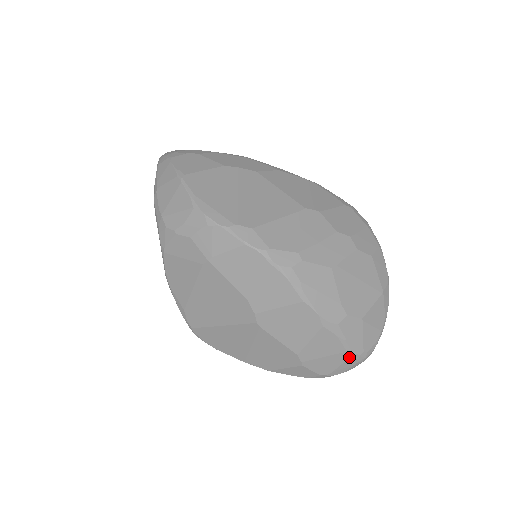
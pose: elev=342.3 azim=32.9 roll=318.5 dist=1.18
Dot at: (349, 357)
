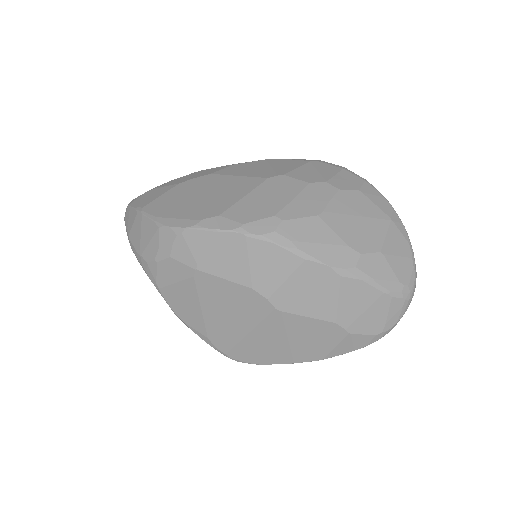
Dot at: (391, 299)
